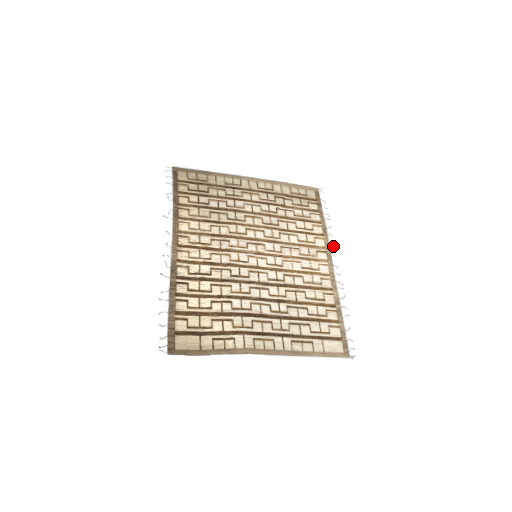
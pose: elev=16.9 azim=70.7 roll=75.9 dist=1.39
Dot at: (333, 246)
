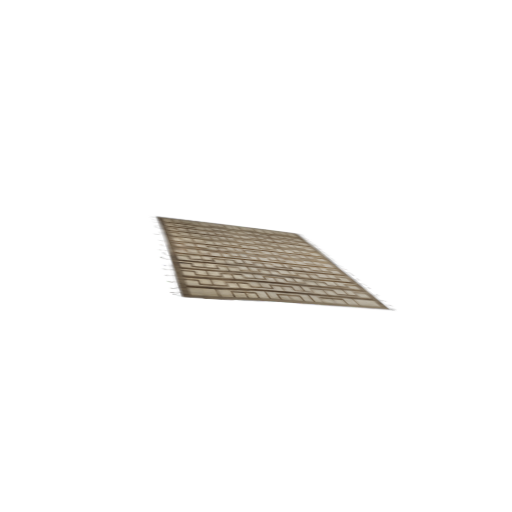
Dot at: (329, 257)
